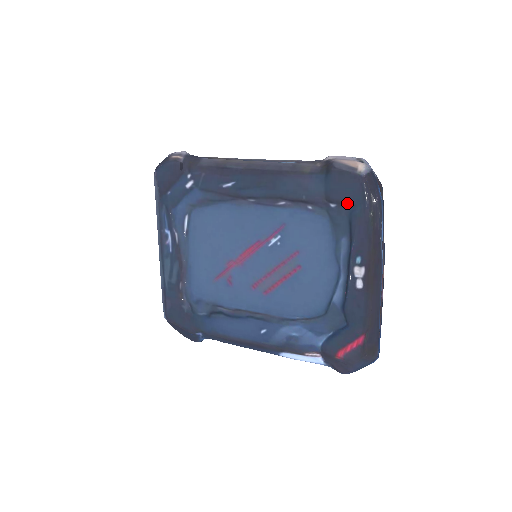
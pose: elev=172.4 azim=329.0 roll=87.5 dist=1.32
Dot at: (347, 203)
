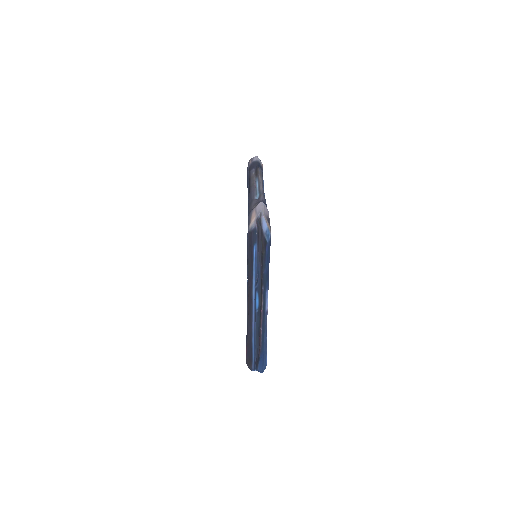
Dot at: occluded
